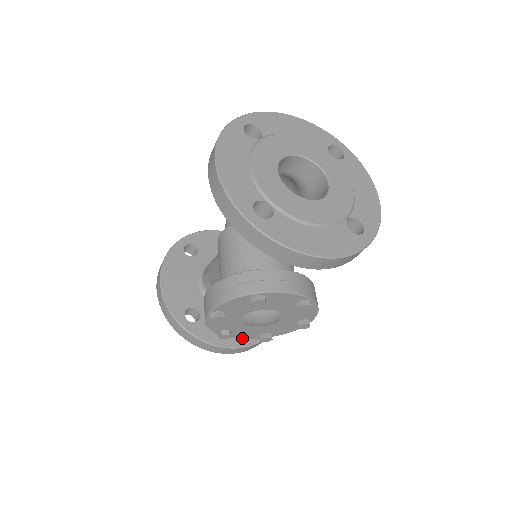
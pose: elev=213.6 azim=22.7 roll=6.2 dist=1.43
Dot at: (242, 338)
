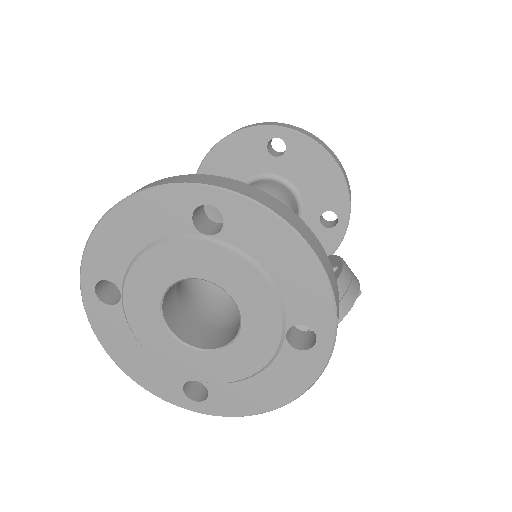
Dot at: occluded
